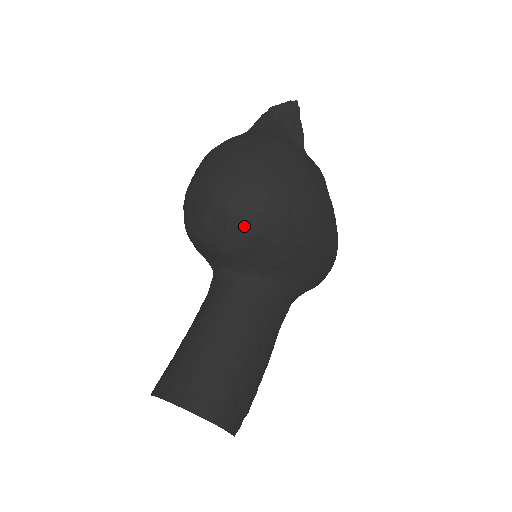
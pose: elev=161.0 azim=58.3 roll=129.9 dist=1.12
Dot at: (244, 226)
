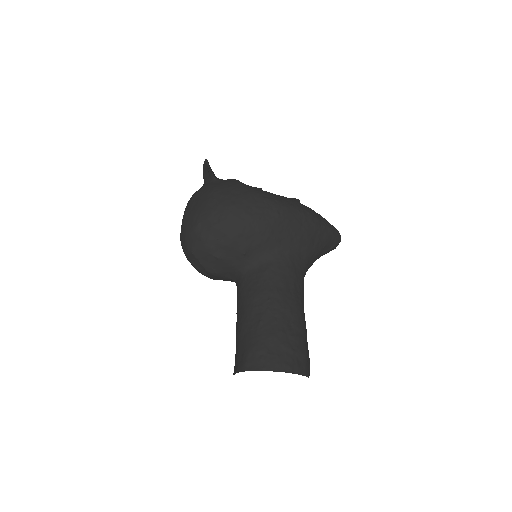
Dot at: (201, 251)
